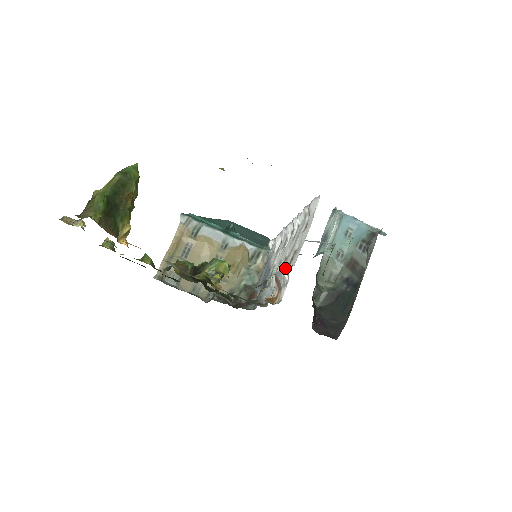
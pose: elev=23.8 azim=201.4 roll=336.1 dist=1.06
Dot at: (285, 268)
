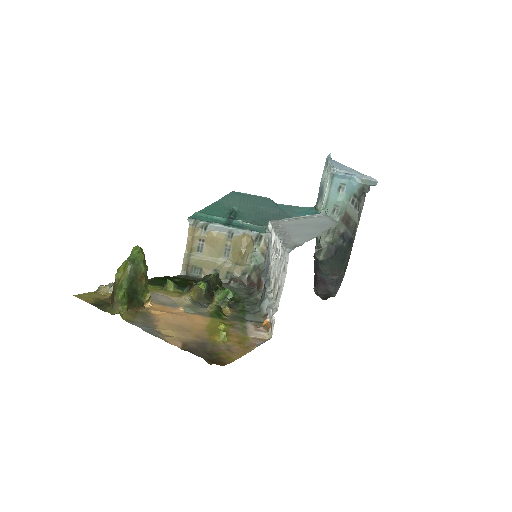
Dot at: (274, 298)
